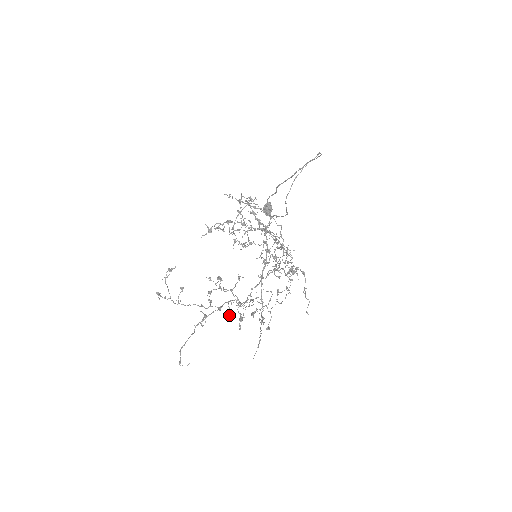
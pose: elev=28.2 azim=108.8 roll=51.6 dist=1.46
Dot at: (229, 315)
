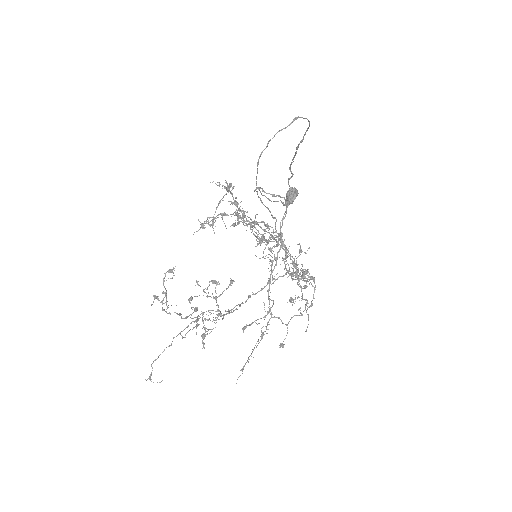
Dot at: occluded
